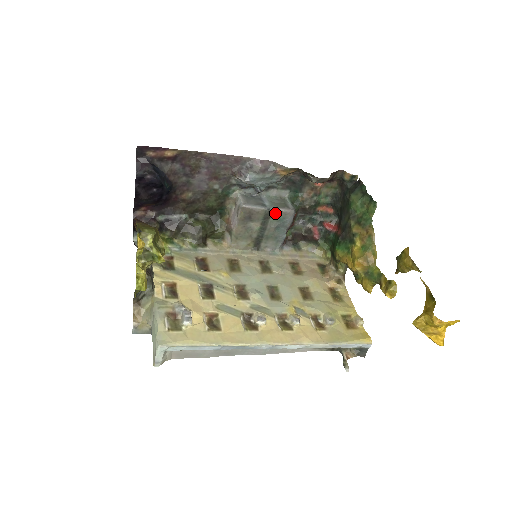
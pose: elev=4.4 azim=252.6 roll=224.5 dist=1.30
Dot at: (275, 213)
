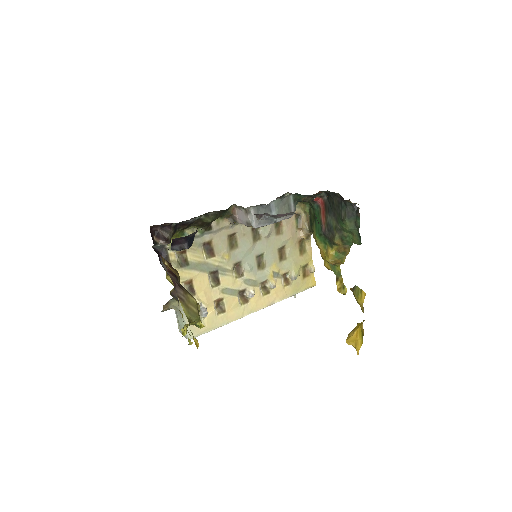
Dot at: (279, 220)
